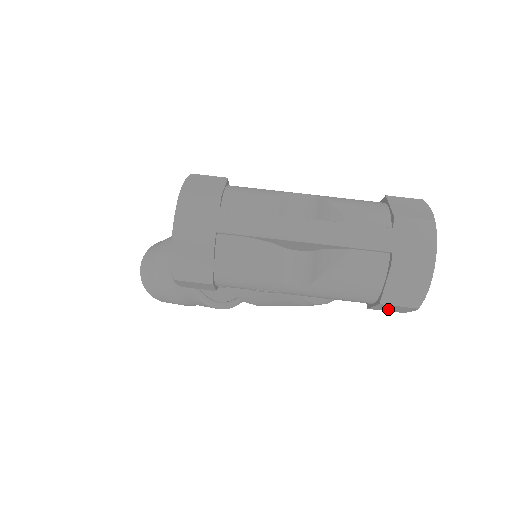
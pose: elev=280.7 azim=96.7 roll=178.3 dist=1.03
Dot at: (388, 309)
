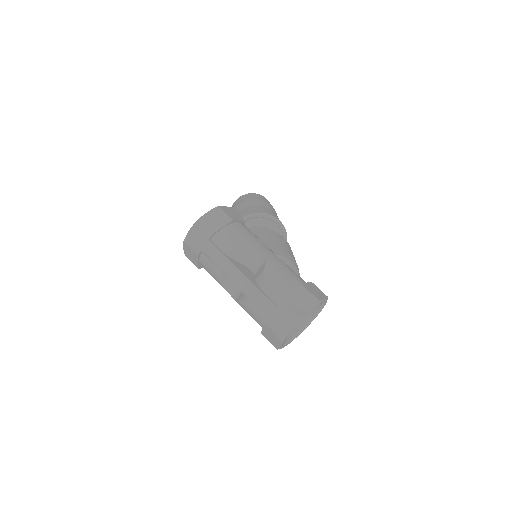
Dot at: occluded
